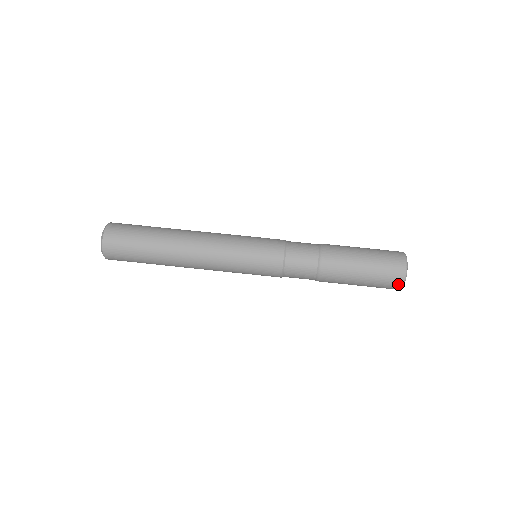
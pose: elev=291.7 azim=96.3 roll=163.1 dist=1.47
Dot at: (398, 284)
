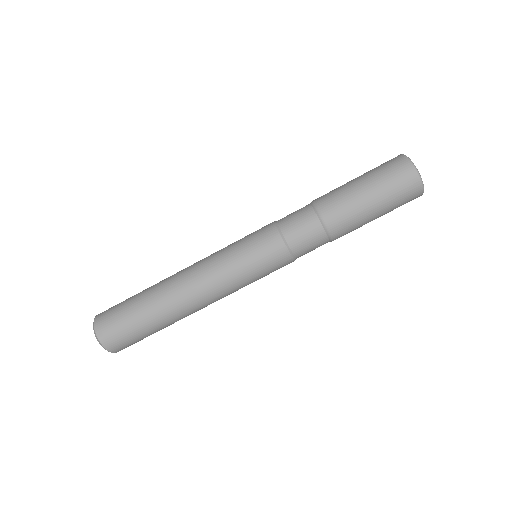
Dot at: occluded
